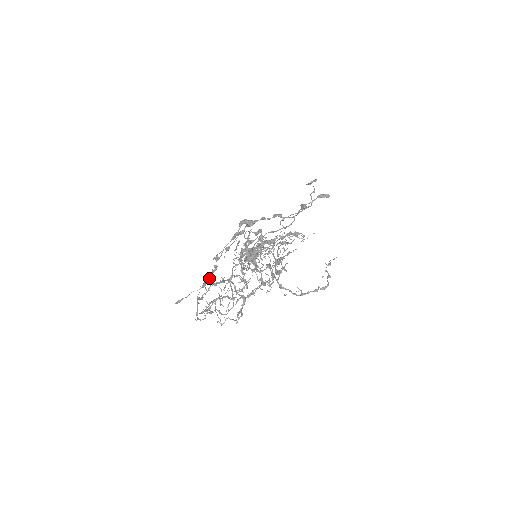
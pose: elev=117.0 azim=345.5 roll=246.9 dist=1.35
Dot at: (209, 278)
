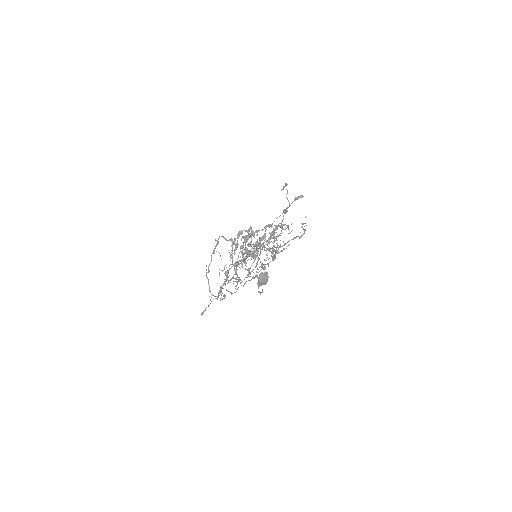
Dot at: occluded
